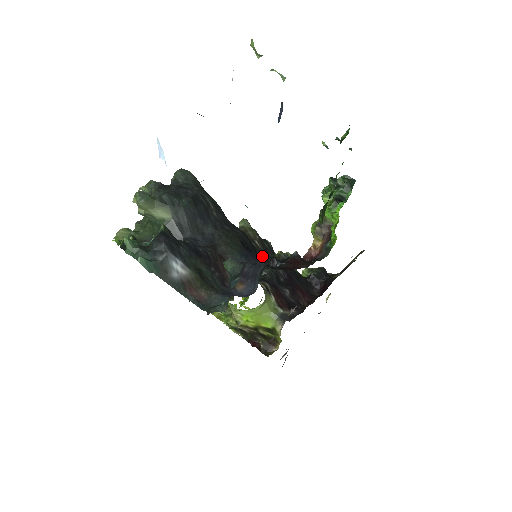
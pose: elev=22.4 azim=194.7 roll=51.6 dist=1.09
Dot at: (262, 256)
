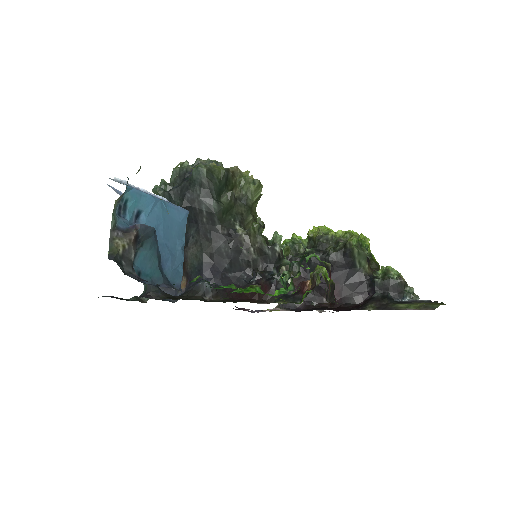
Dot at: (248, 264)
